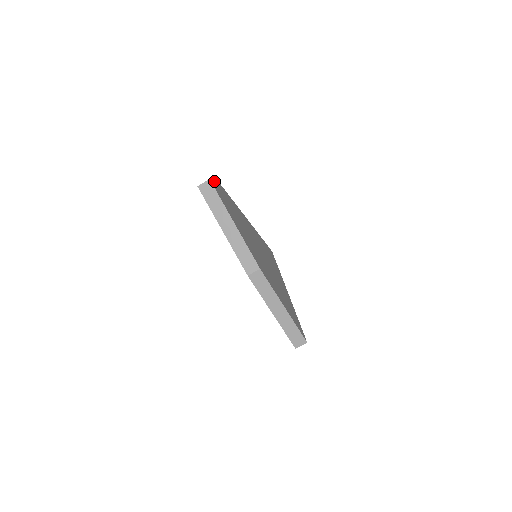
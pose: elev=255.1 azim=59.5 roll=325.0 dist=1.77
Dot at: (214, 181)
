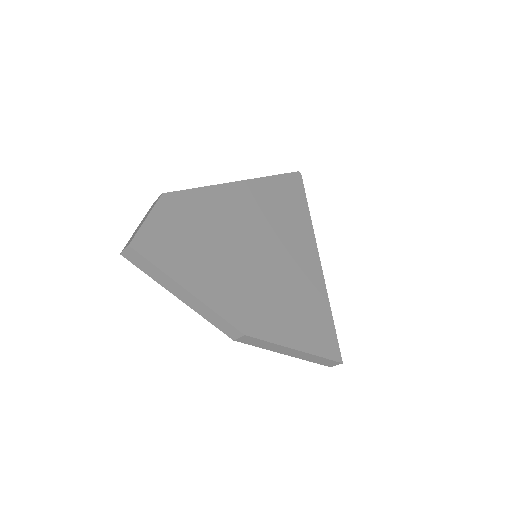
Dot at: (144, 222)
